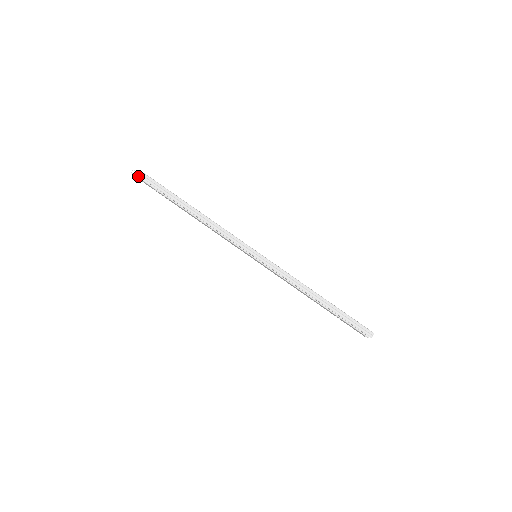
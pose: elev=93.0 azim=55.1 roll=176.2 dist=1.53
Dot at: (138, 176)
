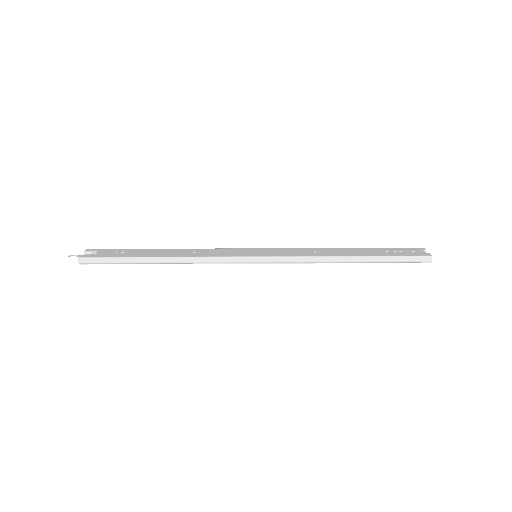
Dot at: occluded
